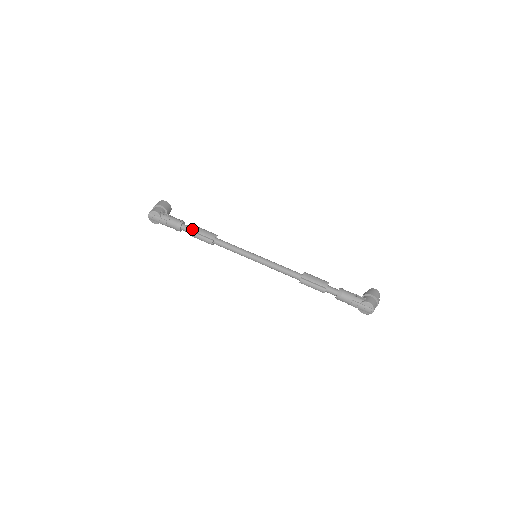
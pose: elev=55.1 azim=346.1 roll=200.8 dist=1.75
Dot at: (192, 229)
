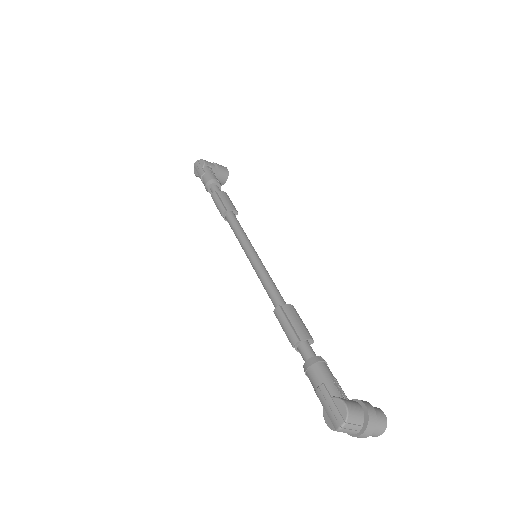
Dot at: (219, 191)
